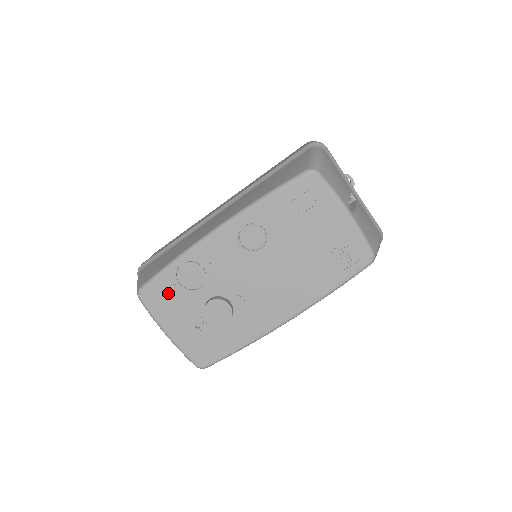
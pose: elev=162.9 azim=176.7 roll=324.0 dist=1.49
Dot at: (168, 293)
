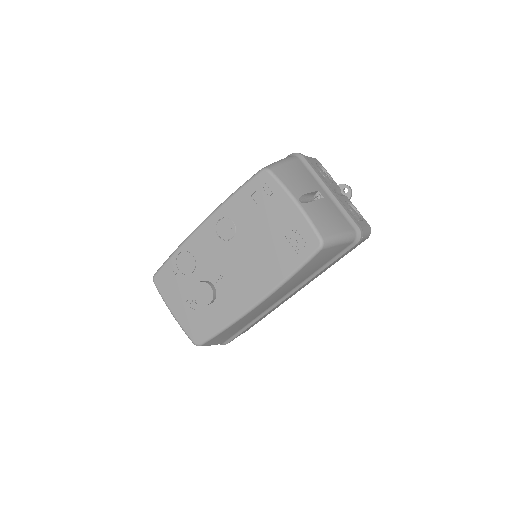
Dot at: (171, 278)
